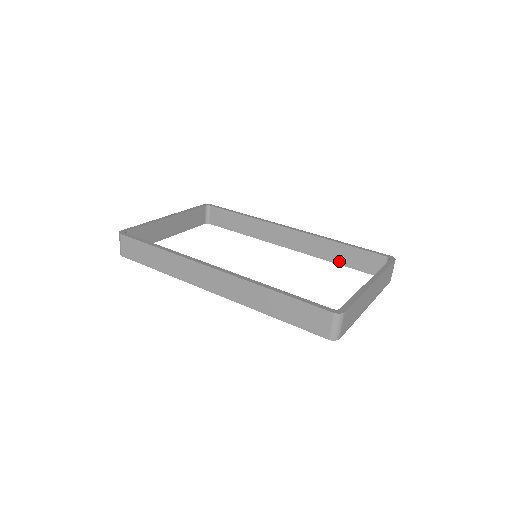
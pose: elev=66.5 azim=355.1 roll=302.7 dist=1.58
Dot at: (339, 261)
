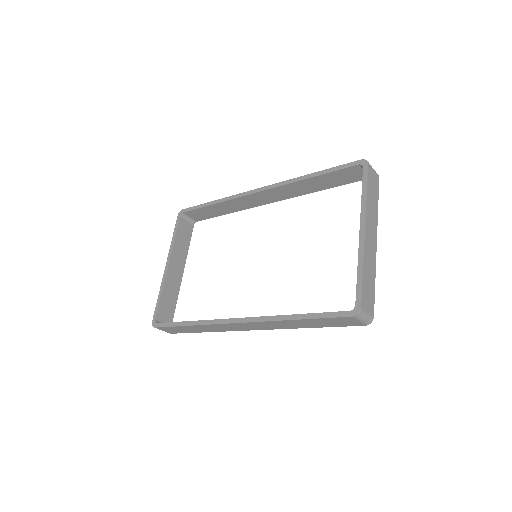
Dot at: (322, 188)
